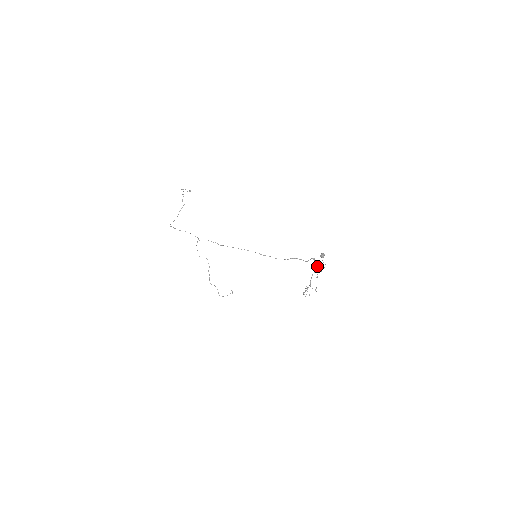
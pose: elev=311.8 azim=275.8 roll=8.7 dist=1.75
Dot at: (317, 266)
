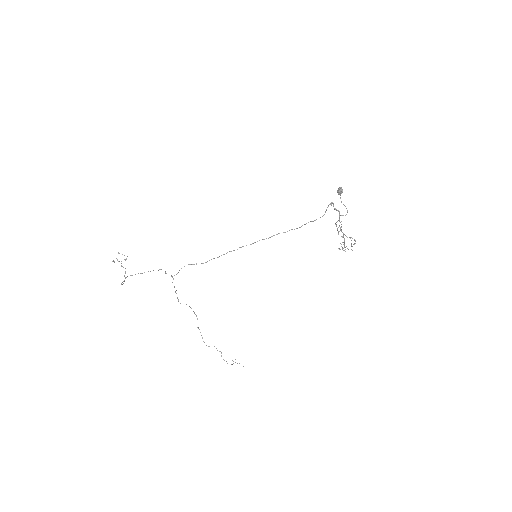
Dot at: occluded
